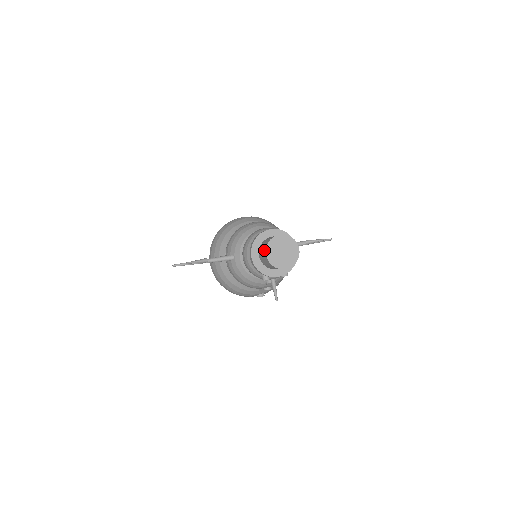
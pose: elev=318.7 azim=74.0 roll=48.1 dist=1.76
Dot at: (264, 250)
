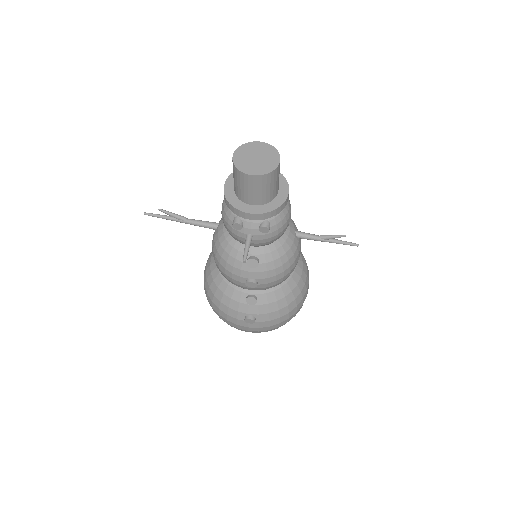
Dot at: occluded
